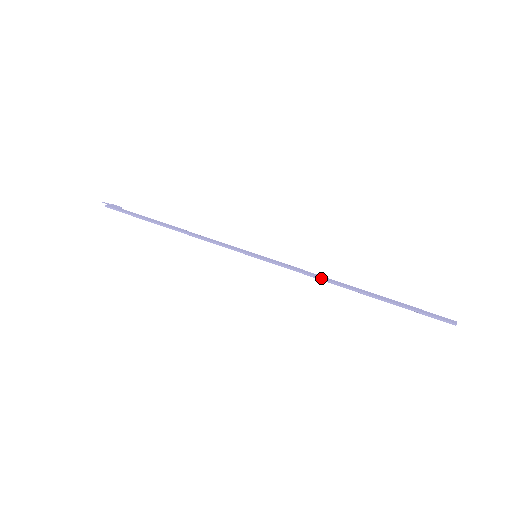
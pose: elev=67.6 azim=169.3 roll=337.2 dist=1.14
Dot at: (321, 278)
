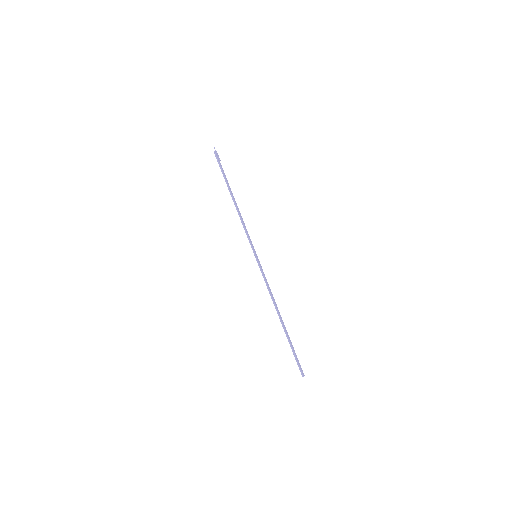
Dot at: (272, 297)
